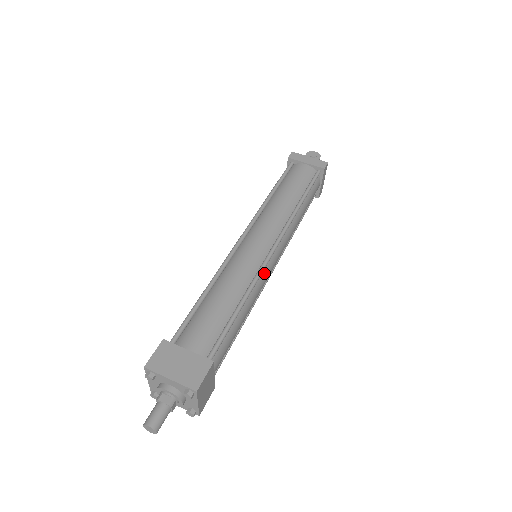
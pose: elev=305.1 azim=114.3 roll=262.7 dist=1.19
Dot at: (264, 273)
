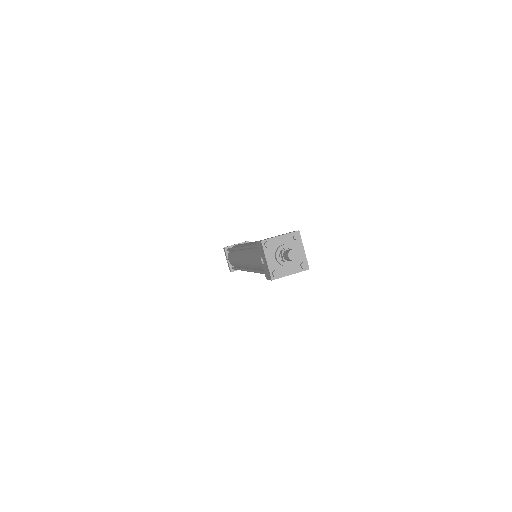
Dot at: occluded
